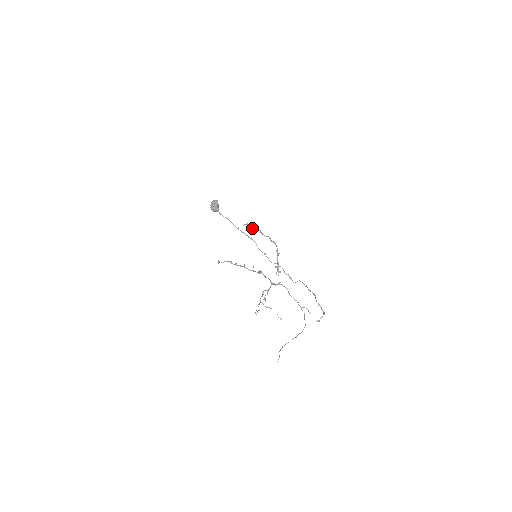
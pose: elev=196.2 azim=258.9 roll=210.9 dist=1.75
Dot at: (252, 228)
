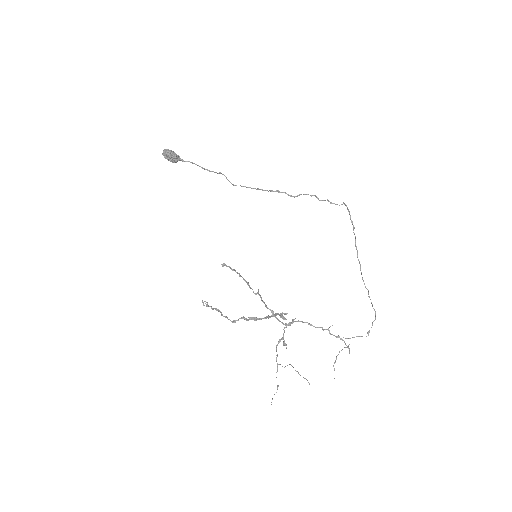
Dot at: (212, 309)
